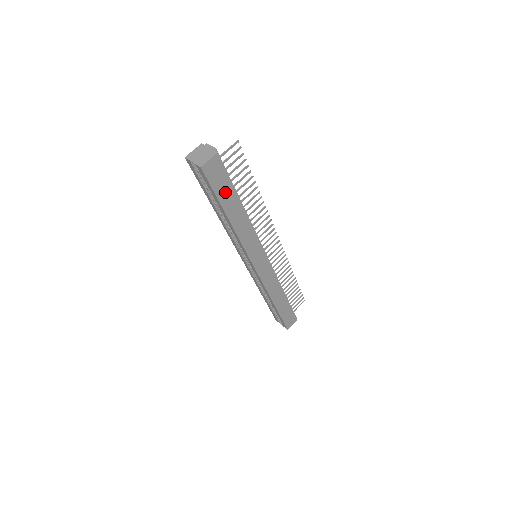
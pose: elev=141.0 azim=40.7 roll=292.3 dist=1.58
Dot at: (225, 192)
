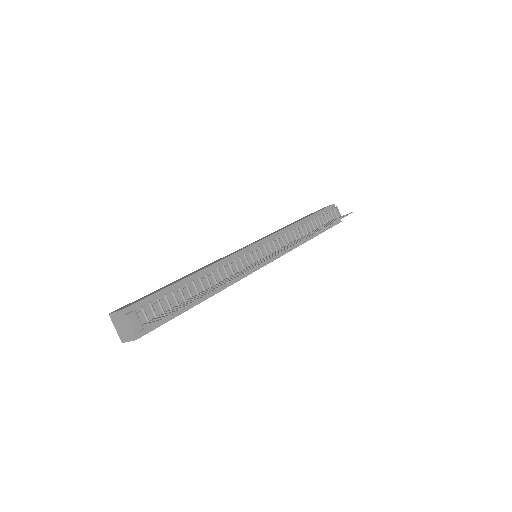
Dot at: occluded
